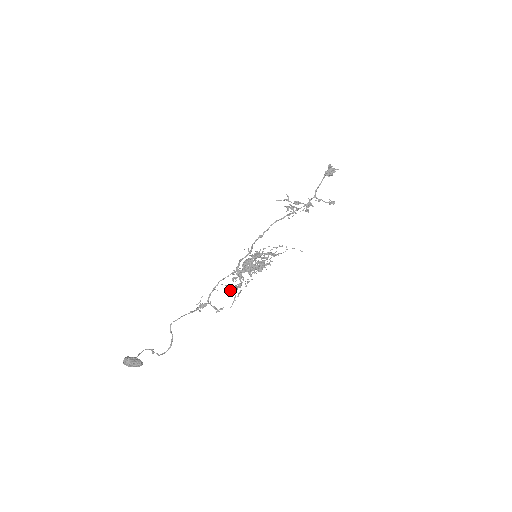
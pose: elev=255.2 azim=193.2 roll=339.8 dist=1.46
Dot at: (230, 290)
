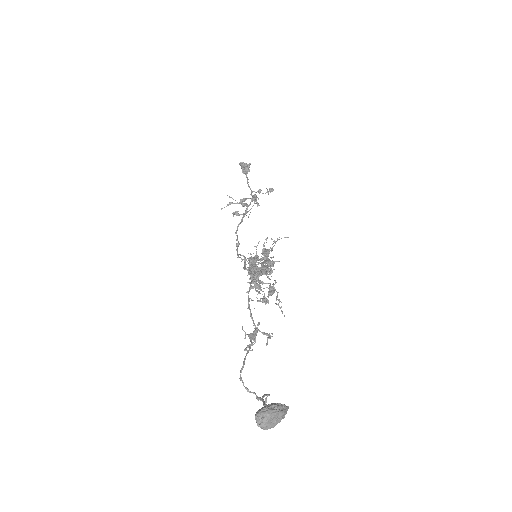
Dot at: (268, 296)
